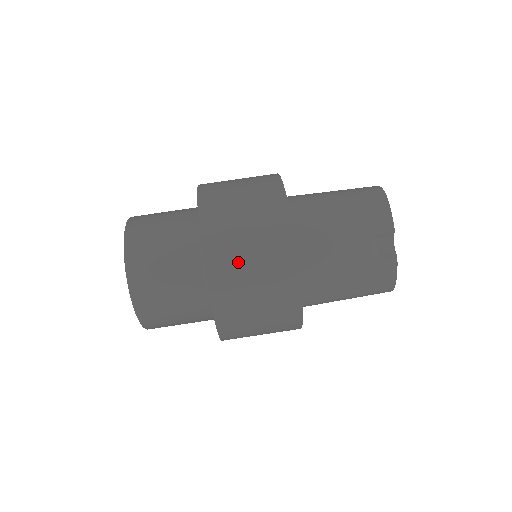
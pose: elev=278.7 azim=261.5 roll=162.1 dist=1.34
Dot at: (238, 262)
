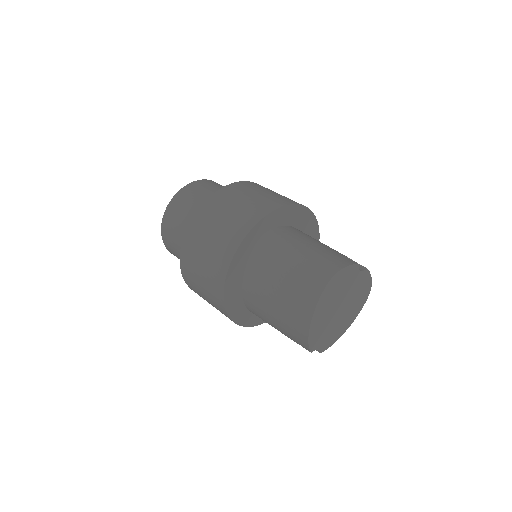
Dot at: occluded
